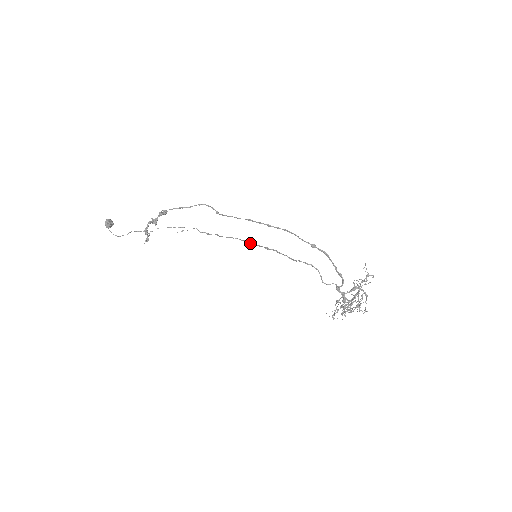
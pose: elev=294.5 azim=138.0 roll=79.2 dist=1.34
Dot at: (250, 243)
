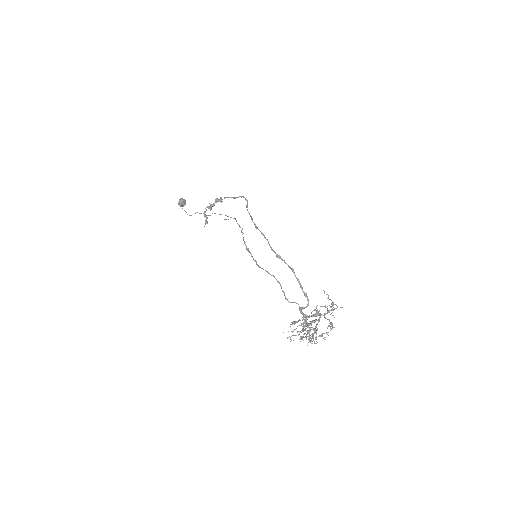
Dot at: (244, 241)
